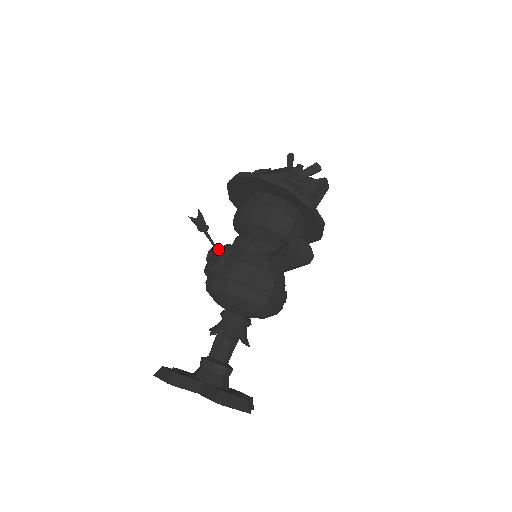
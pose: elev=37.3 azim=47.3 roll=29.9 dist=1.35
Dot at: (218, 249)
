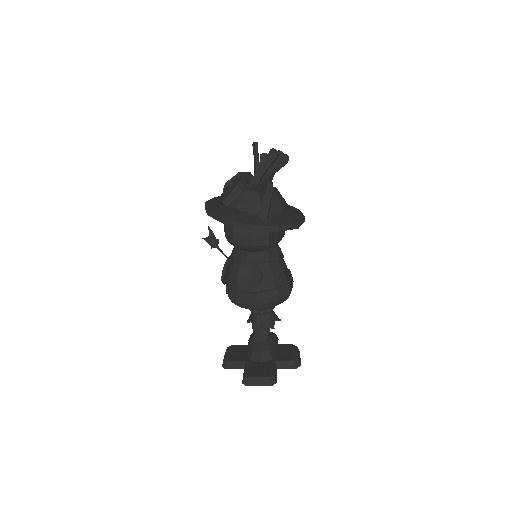
Dot at: occluded
